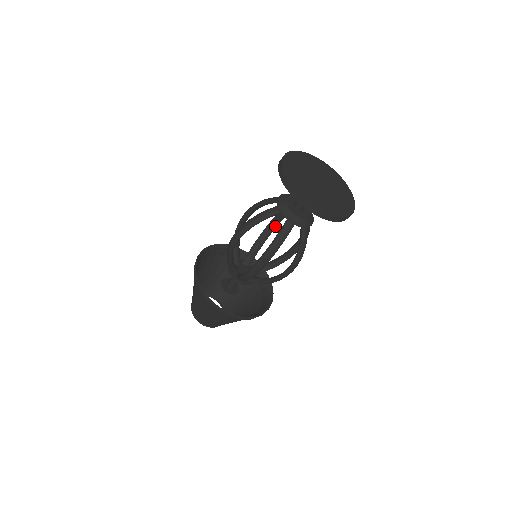
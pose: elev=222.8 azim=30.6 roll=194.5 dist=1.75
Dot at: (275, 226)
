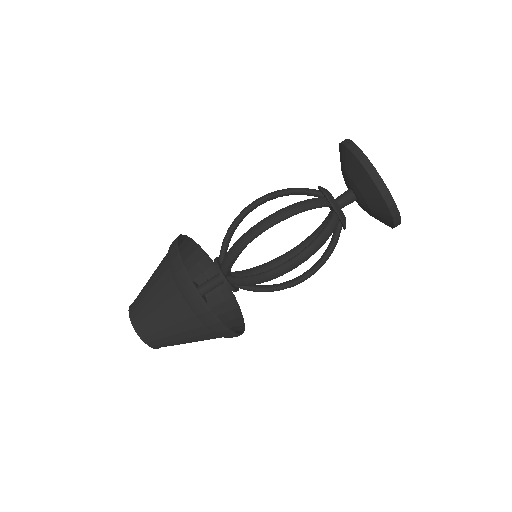
Dot at: occluded
